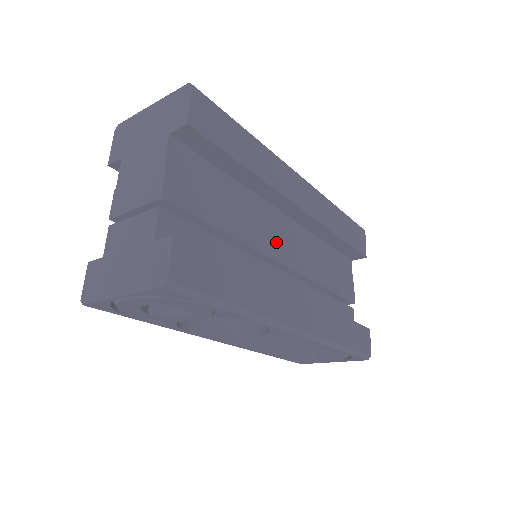
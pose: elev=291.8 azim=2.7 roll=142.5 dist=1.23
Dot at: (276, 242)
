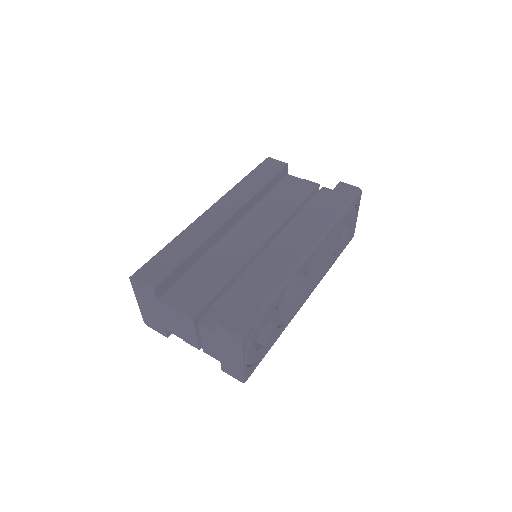
Dot at: (249, 242)
